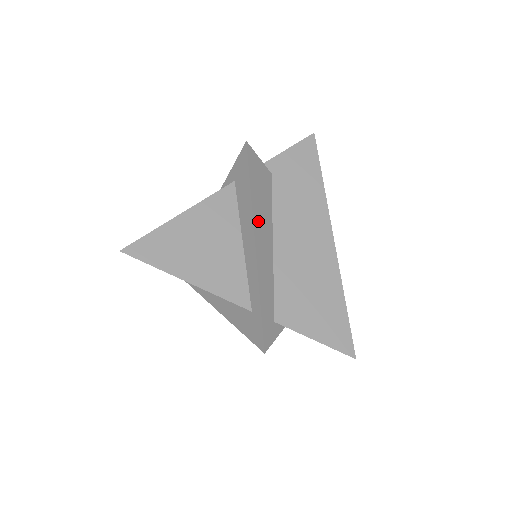
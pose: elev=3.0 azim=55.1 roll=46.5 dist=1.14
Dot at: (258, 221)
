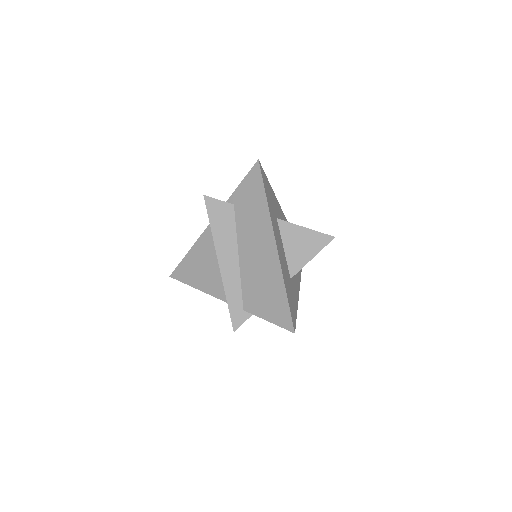
Dot at: (221, 247)
